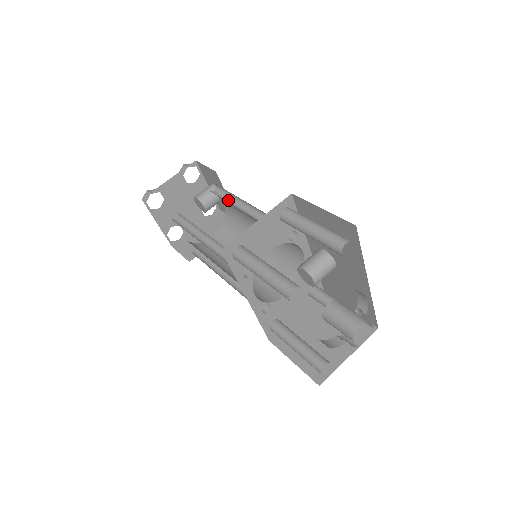
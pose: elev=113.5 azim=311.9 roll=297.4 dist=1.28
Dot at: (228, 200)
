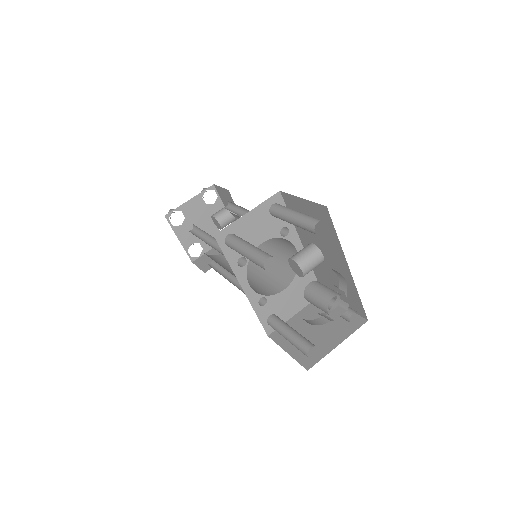
Dot at: (237, 213)
